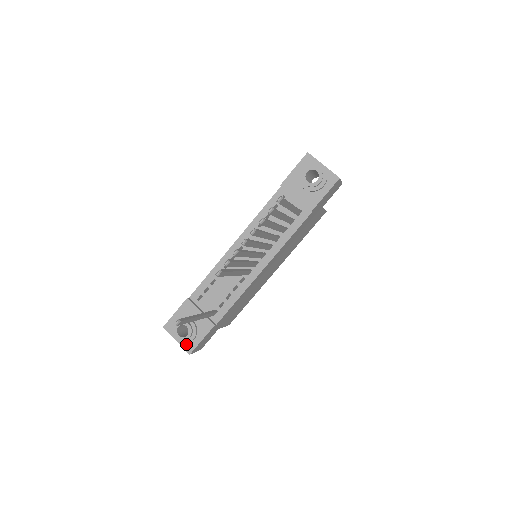
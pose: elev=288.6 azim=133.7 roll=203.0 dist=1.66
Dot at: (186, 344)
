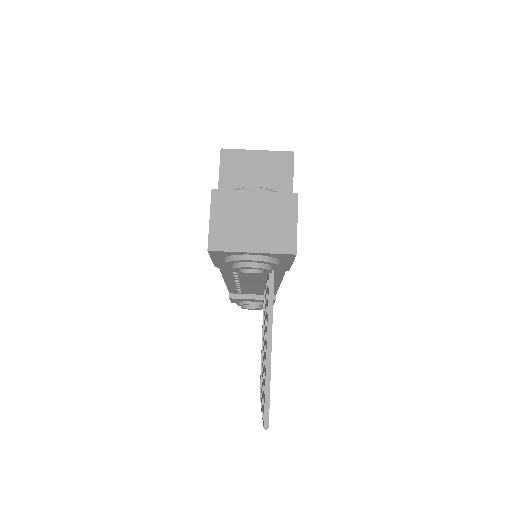
Dot at: occluded
